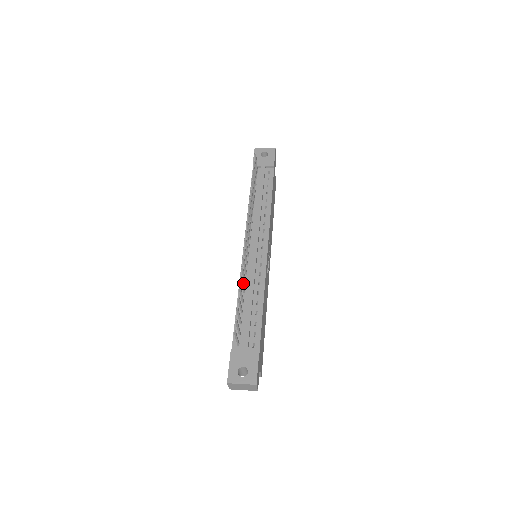
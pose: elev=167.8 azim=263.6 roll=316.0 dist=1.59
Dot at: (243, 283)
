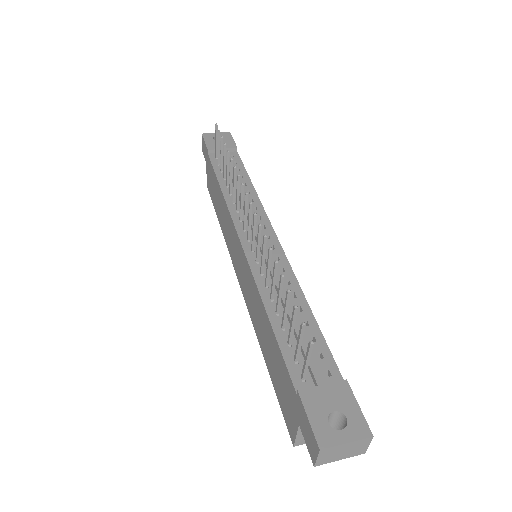
Dot at: (263, 286)
